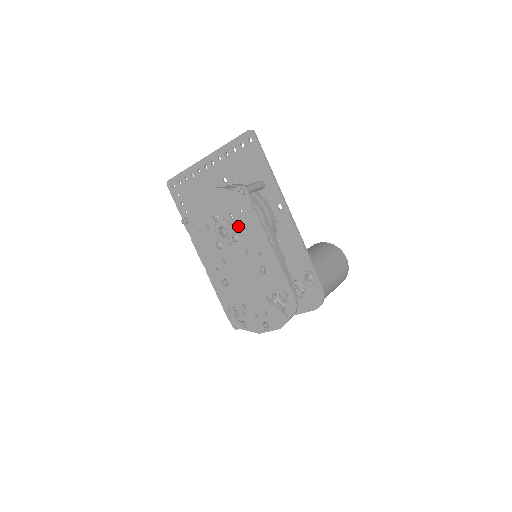
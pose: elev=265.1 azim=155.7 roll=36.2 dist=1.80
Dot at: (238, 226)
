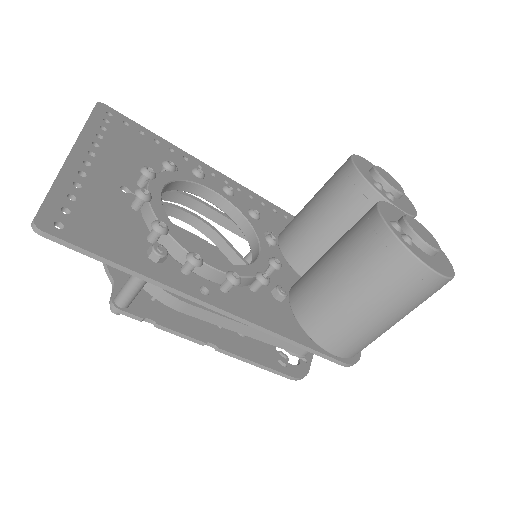
Dot at: occluded
